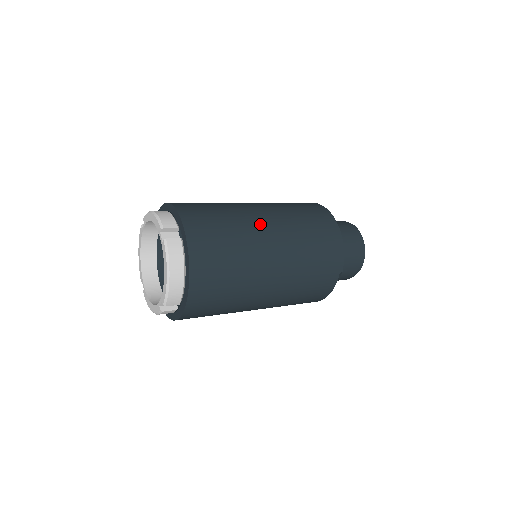
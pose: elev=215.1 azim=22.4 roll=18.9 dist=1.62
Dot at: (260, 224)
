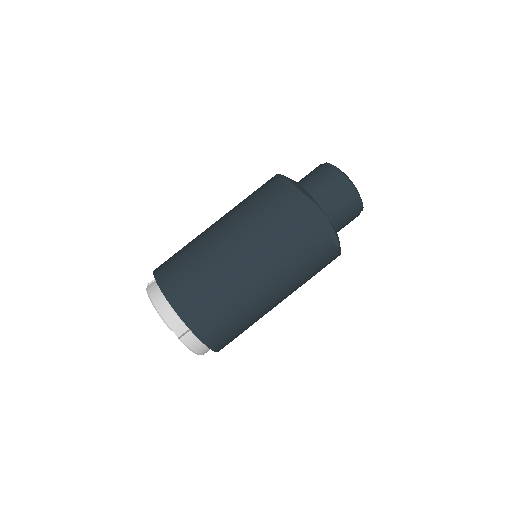
Dot at: (210, 227)
